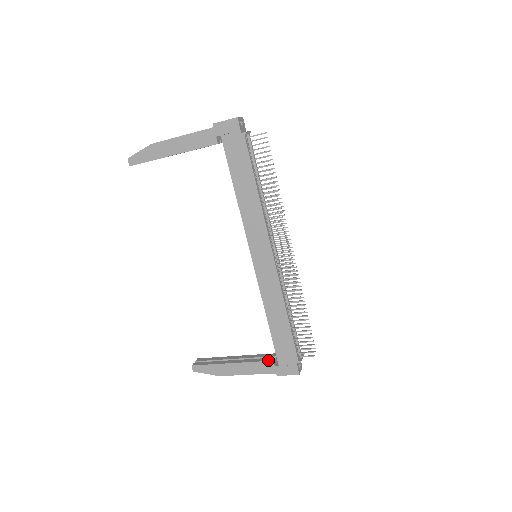
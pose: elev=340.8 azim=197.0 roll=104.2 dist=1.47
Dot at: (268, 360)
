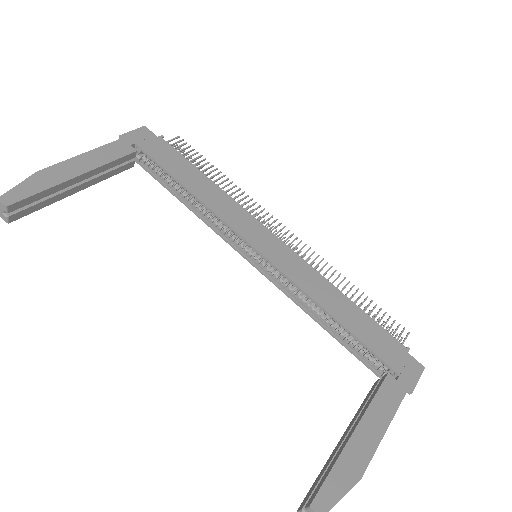
Dot at: (383, 379)
